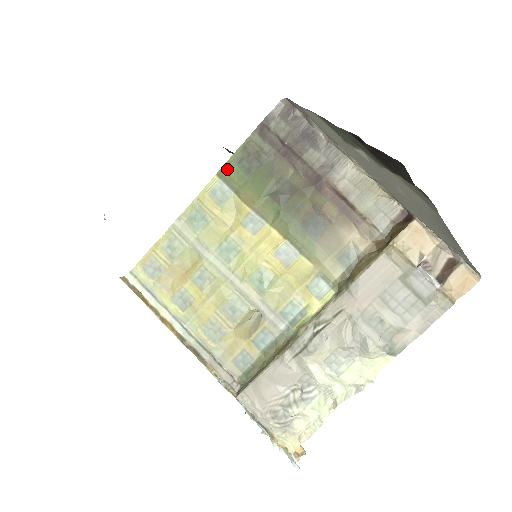
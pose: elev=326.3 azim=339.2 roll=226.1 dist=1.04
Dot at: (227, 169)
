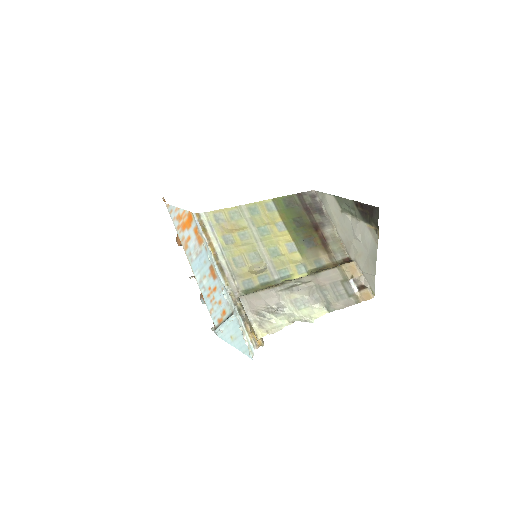
Dot at: (278, 200)
